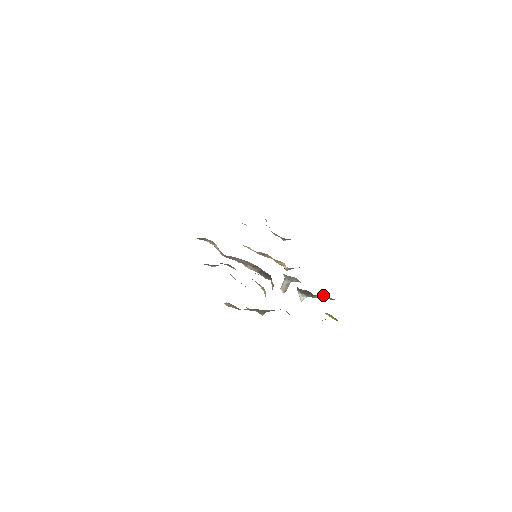
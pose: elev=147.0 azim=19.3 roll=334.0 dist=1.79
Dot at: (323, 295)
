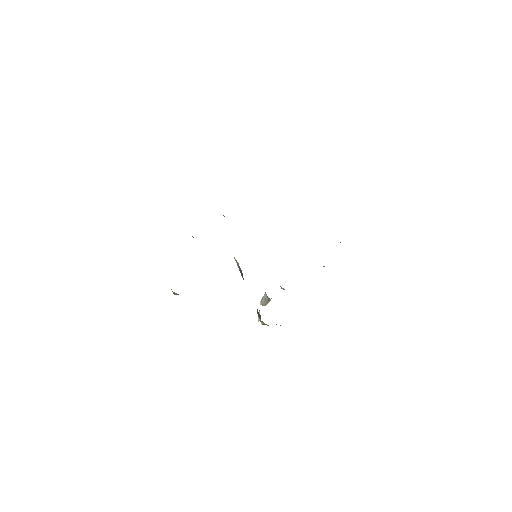
Dot at: occluded
